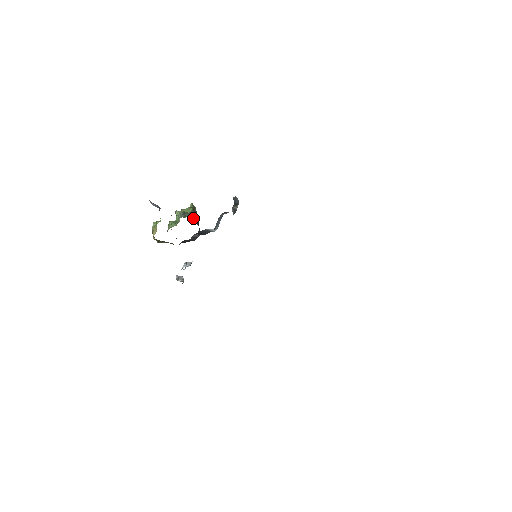
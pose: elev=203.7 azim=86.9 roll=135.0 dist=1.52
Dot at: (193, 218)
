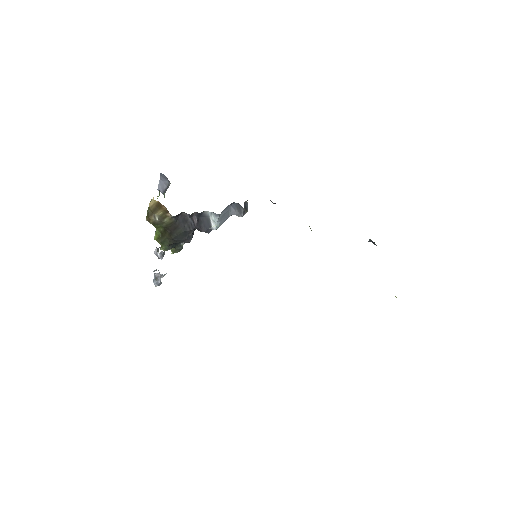
Dot at: occluded
